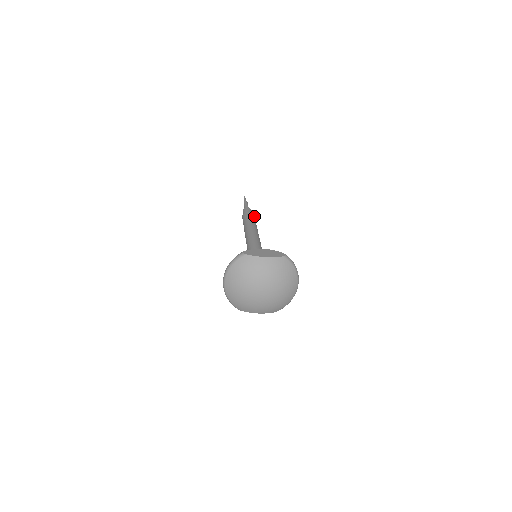
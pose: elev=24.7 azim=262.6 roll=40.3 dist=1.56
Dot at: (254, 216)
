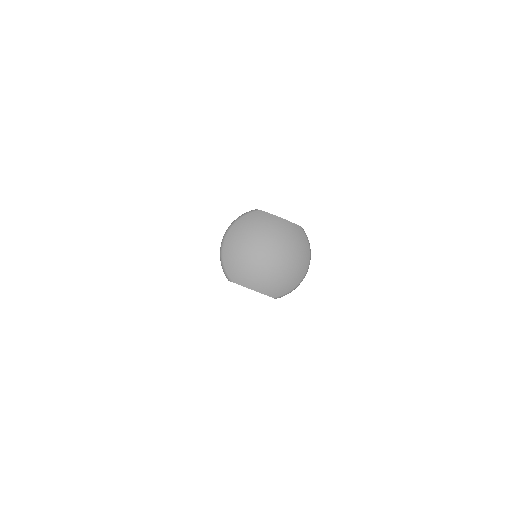
Dot at: occluded
